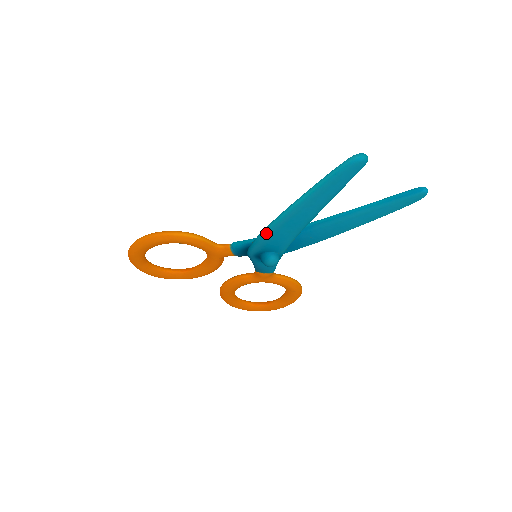
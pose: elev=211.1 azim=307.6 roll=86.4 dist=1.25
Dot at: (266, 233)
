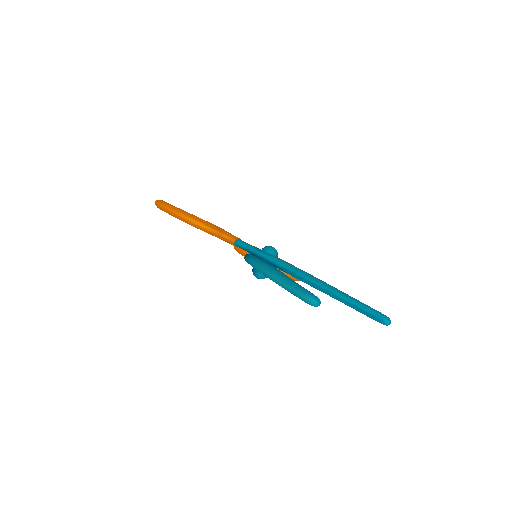
Dot at: (253, 266)
